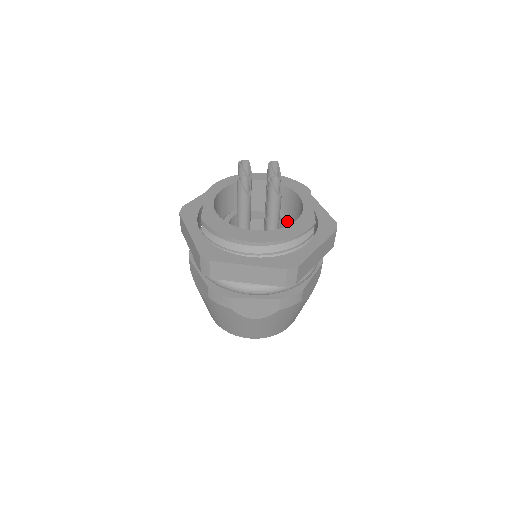
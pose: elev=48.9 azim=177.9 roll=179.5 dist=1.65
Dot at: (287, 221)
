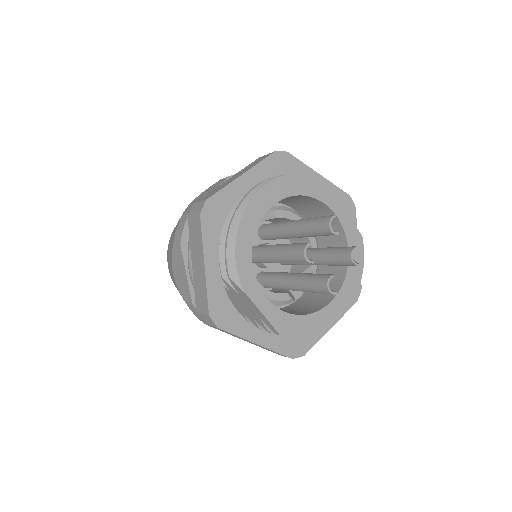
Dot at: occluded
